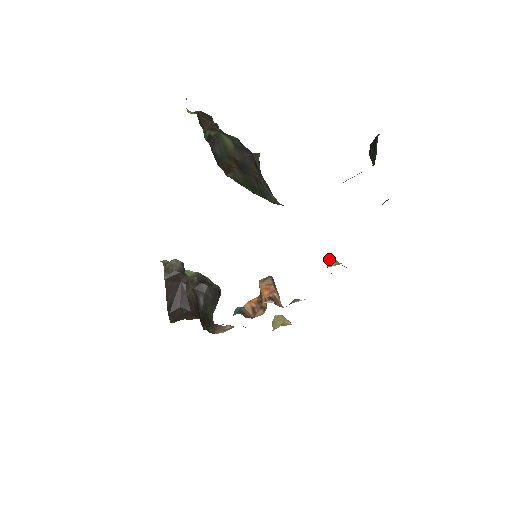
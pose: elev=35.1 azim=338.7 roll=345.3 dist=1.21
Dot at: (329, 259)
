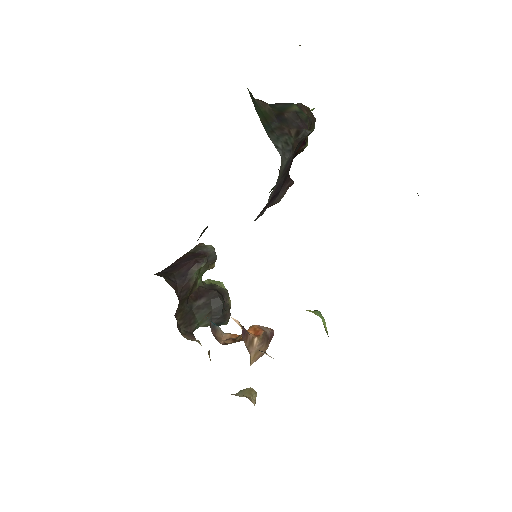
Dot at: (317, 310)
